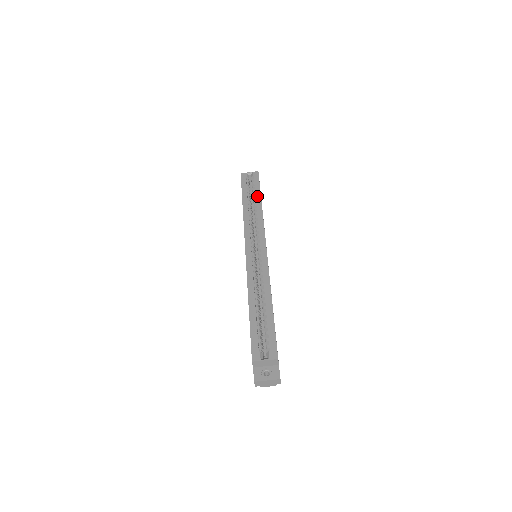
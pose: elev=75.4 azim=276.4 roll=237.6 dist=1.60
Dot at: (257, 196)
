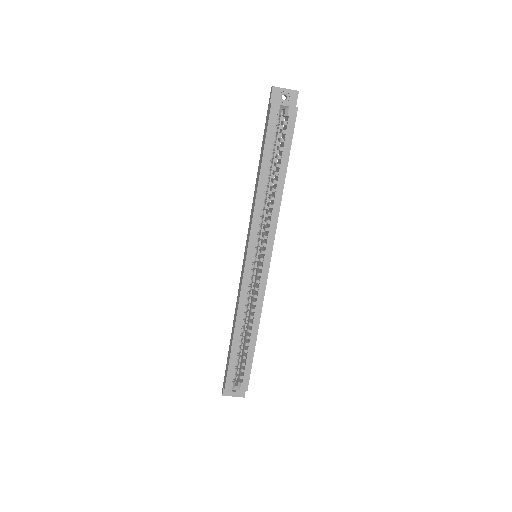
Dot at: (282, 166)
